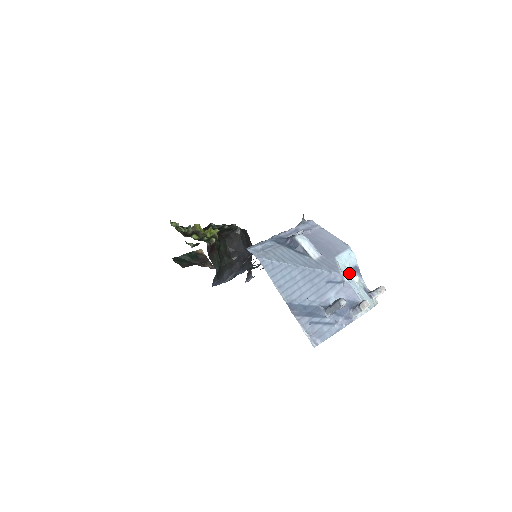
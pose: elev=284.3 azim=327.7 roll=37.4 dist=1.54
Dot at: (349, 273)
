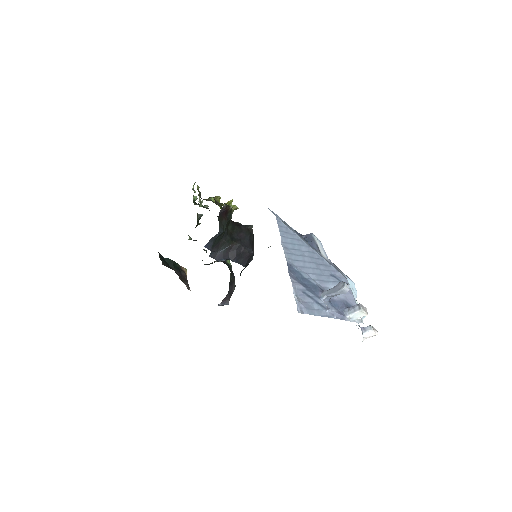
Dot at: occluded
